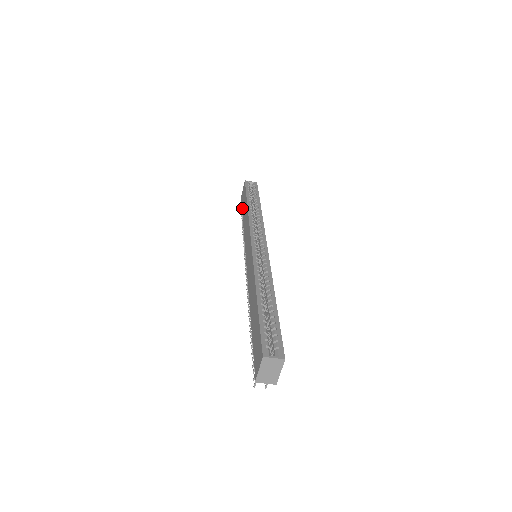
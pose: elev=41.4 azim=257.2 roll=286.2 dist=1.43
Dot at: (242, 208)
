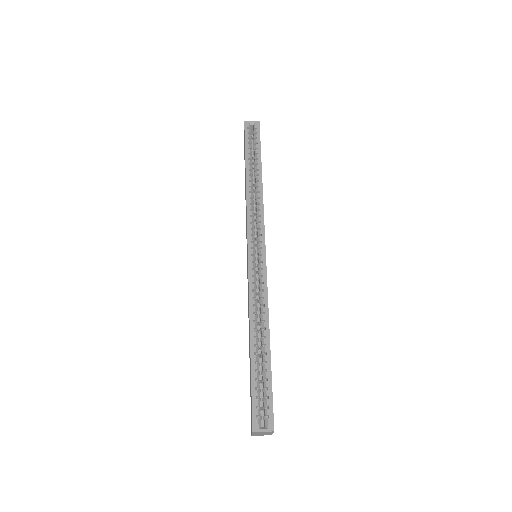
Dot at: occluded
